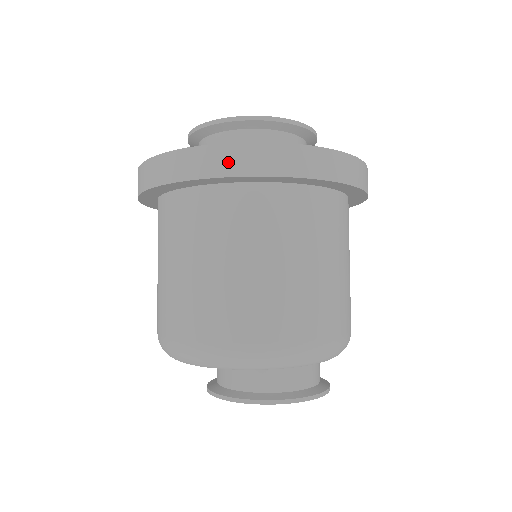
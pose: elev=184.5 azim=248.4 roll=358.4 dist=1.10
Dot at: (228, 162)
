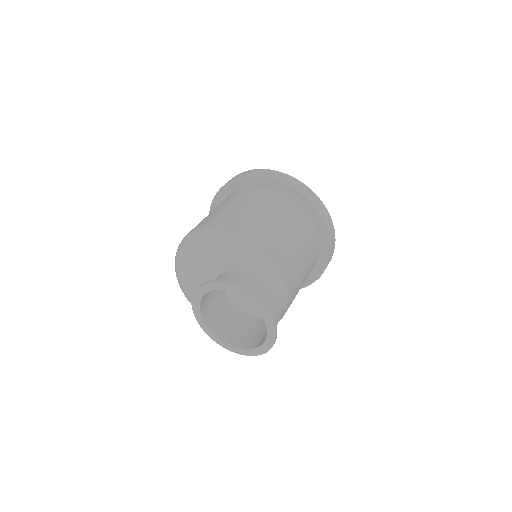
Dot at: occluded
